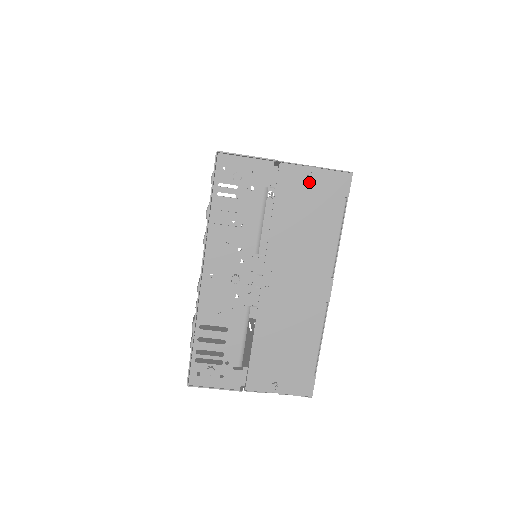
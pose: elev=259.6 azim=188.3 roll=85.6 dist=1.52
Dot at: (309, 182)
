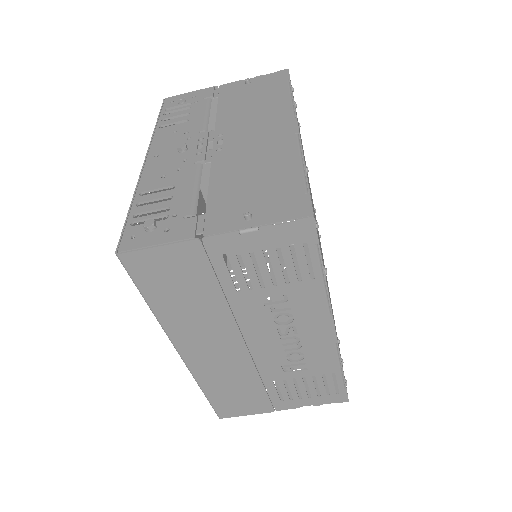
Dot at: (249, 85)
